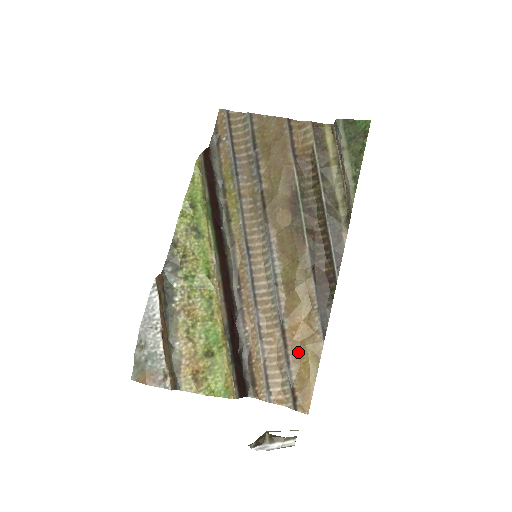
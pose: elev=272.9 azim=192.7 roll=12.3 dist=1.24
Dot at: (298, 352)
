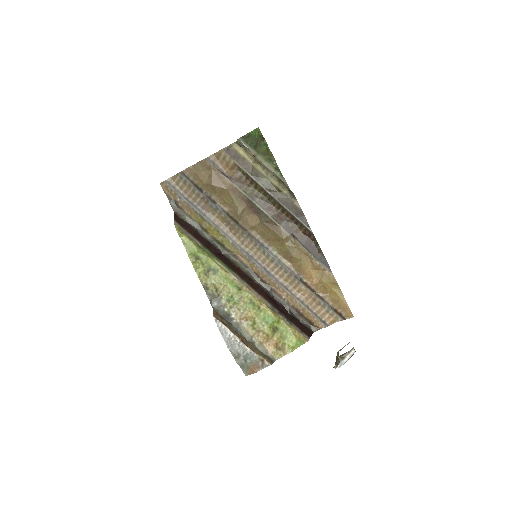
Dot at: (322, 288)
